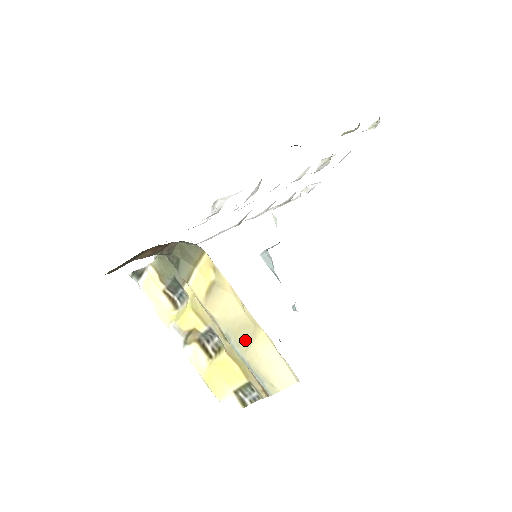
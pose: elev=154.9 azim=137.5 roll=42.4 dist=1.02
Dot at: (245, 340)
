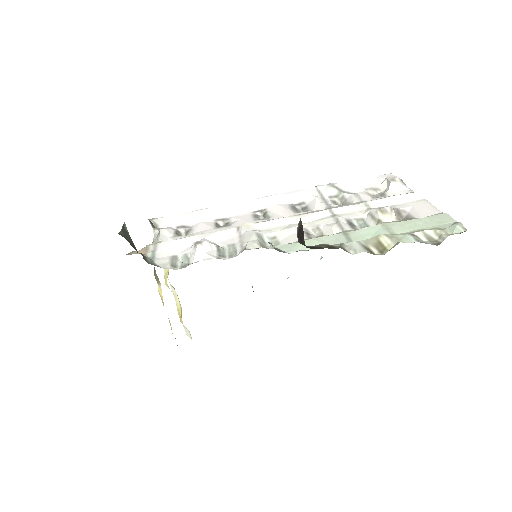
Dot at: occluded
